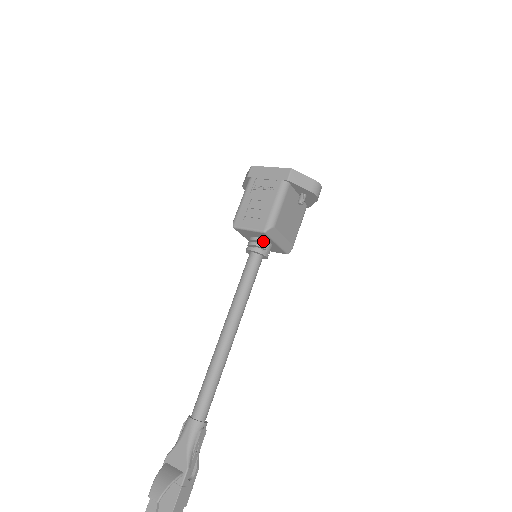
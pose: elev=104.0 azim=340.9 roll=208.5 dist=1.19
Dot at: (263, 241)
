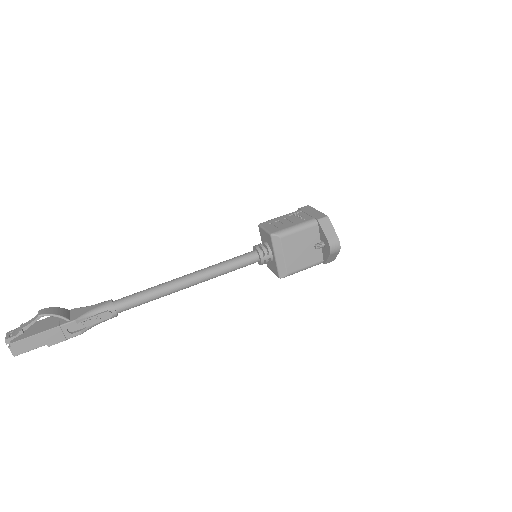
Dot at: (268, 247)
